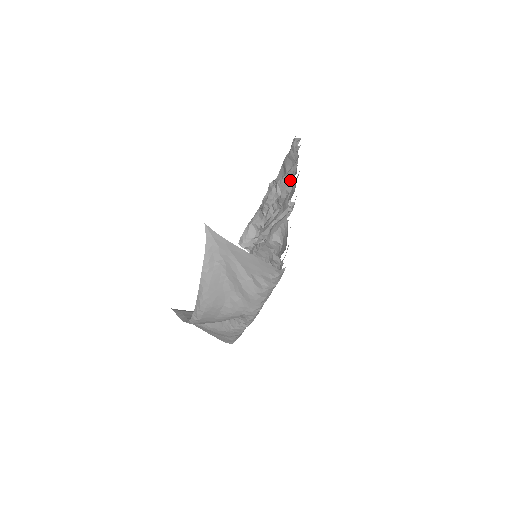
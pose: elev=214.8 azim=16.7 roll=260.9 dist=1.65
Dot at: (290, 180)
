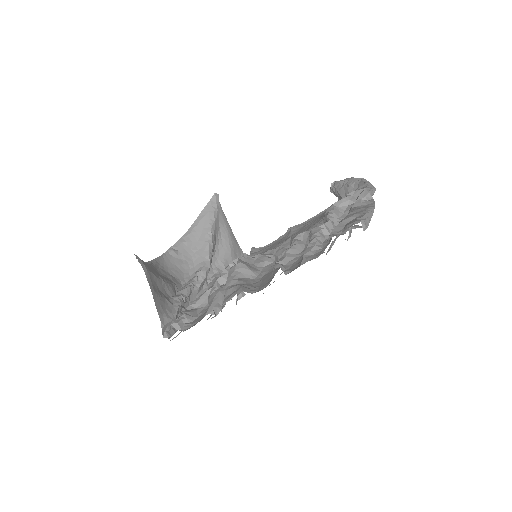
Dot at: (272, 274)
